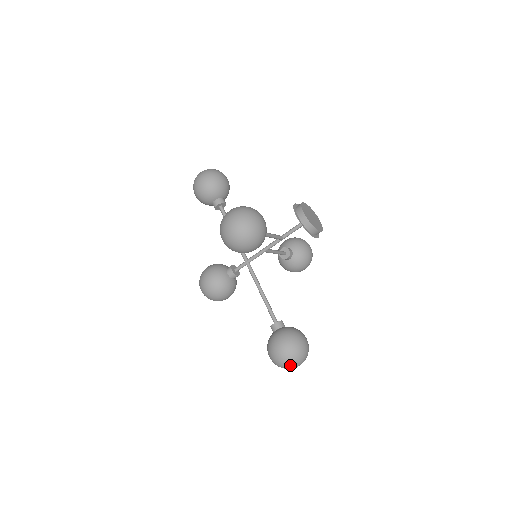
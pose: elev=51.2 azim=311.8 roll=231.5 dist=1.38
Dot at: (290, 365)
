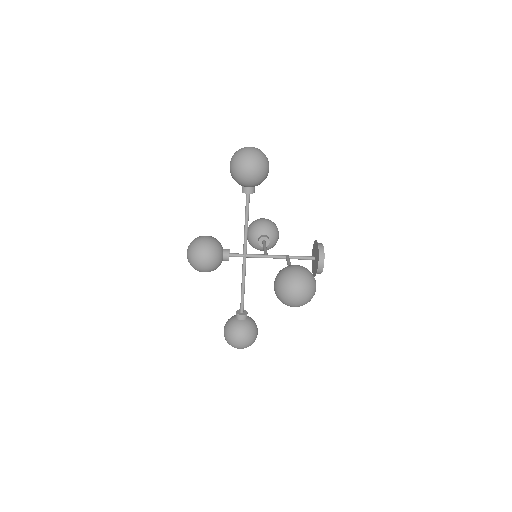
Dot at: occluded
